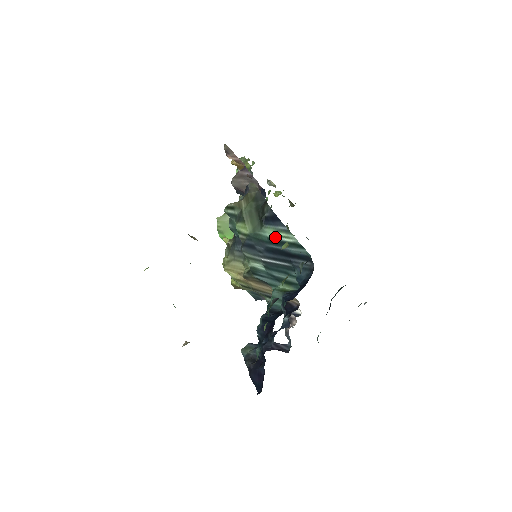
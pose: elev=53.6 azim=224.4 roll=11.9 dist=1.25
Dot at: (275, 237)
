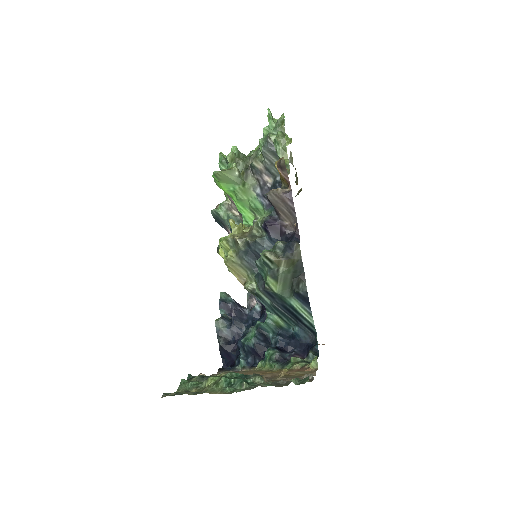
Dot at: (297, 309)
